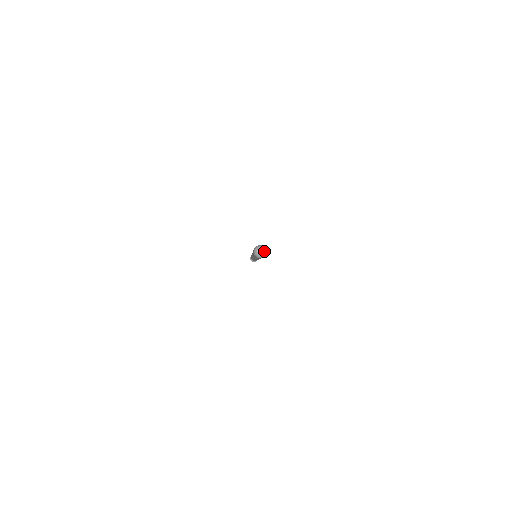
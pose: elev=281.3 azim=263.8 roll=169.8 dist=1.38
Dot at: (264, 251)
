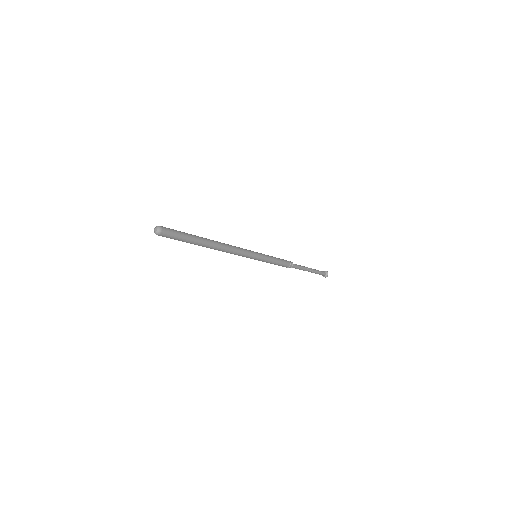
Dot at: (158, 231)
